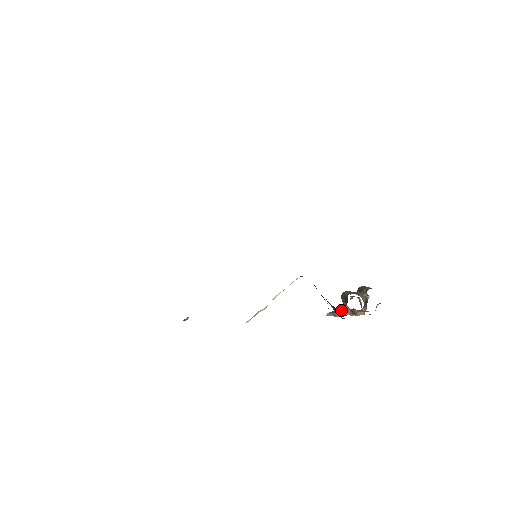
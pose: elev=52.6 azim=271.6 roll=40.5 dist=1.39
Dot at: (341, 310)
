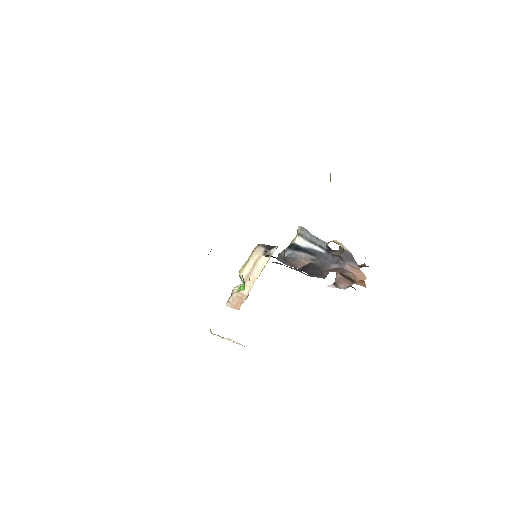
Dot at: occluded
